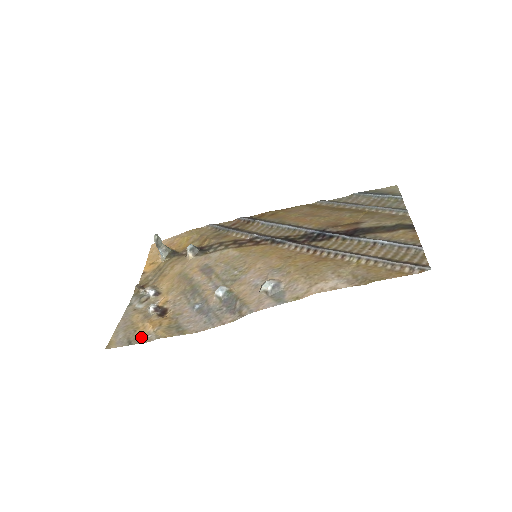
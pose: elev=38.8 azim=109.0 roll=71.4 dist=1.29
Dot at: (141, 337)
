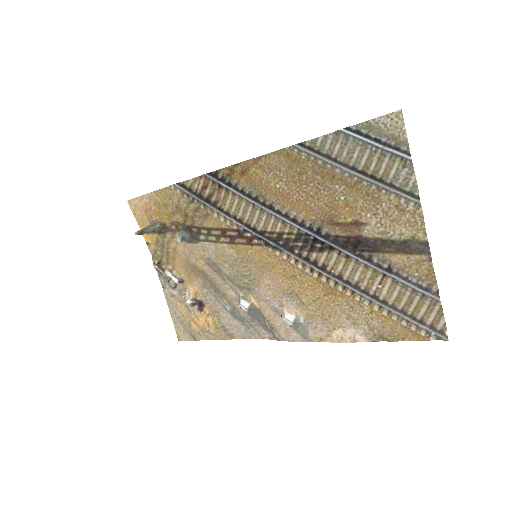
Dot at: (199, 333)
